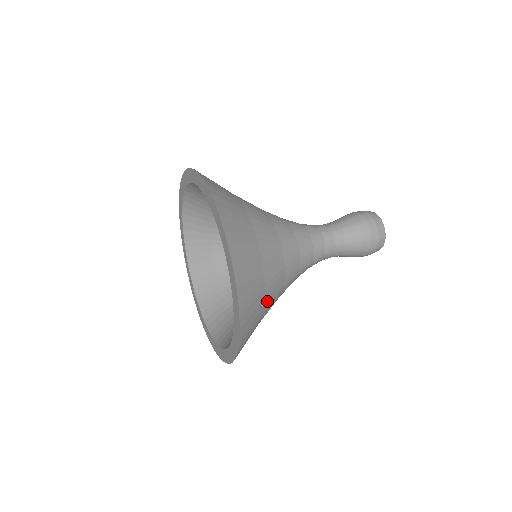
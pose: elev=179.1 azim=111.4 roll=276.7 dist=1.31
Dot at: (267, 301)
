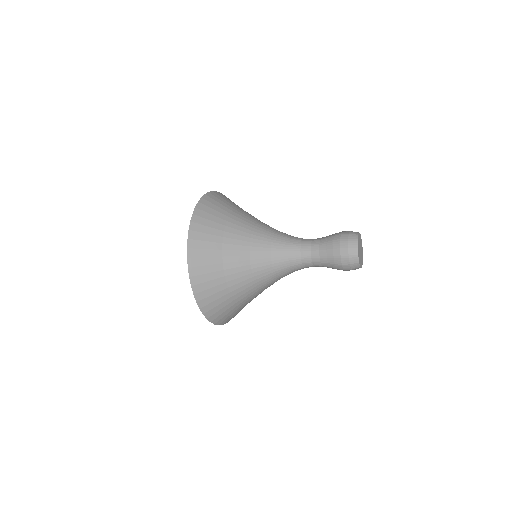
Dot at: (239, 300)
